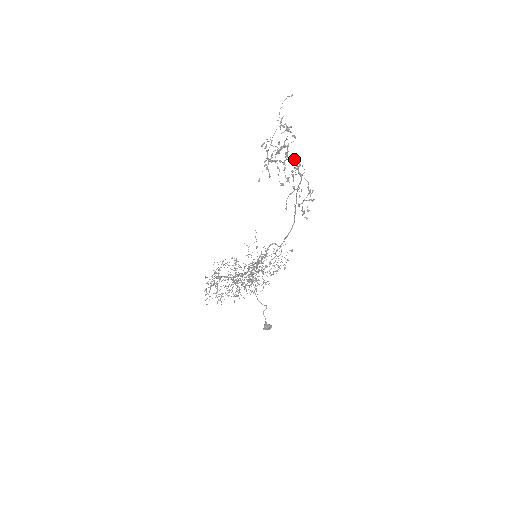
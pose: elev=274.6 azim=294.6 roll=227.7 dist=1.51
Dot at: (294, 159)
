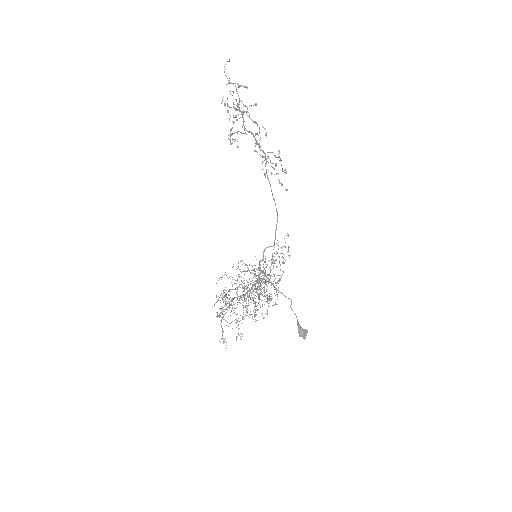
Dot at: (252, 133)
